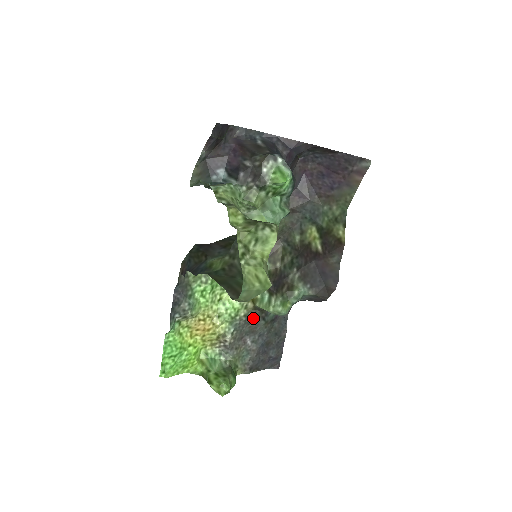
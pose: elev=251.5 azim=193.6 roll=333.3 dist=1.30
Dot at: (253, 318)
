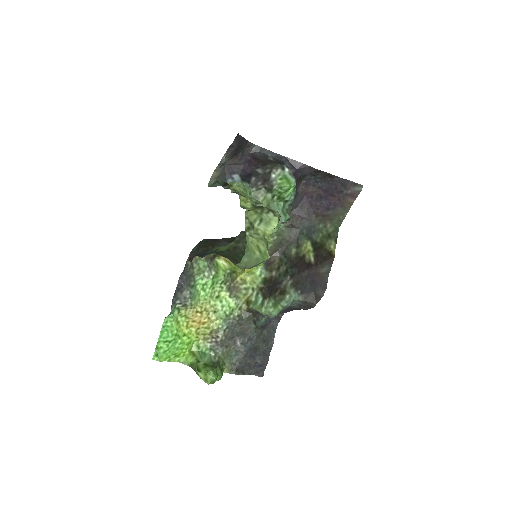
Dot at: (245, 320)
